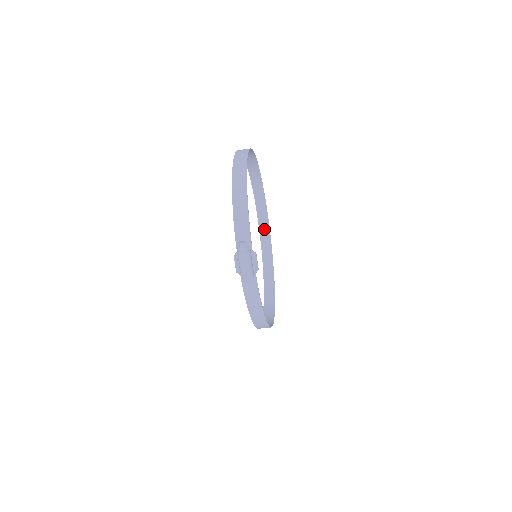
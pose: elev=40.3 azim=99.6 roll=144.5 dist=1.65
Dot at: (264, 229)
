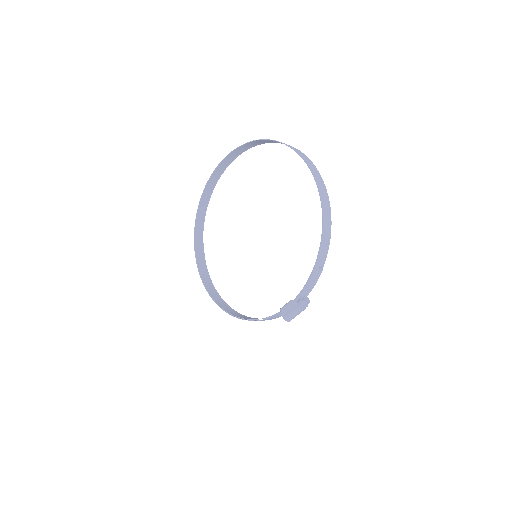
Dot at: (218, 172)
